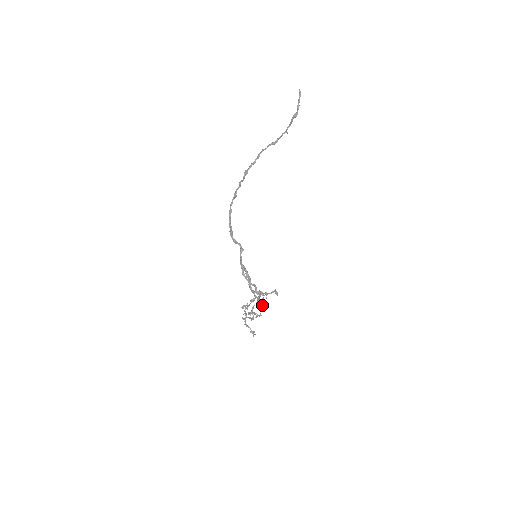
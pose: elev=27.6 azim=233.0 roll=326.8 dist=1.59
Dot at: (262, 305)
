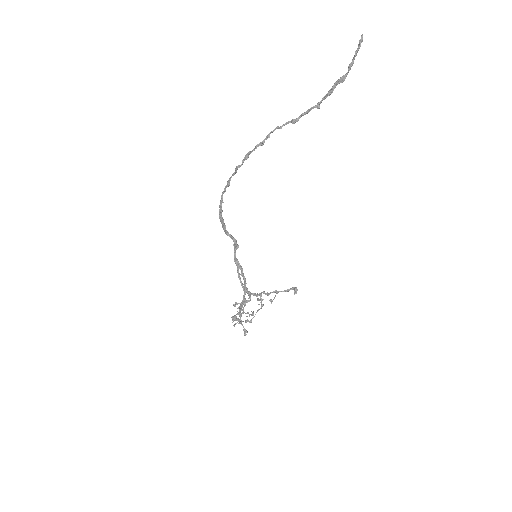
Dot at: (257, 310)
